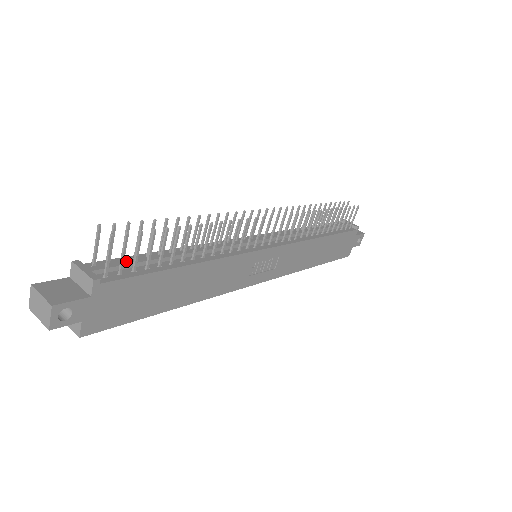
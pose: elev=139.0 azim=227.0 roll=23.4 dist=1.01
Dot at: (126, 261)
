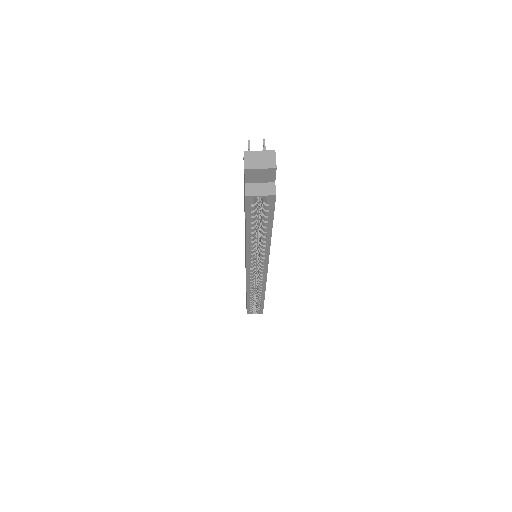
Dot at: occluded
